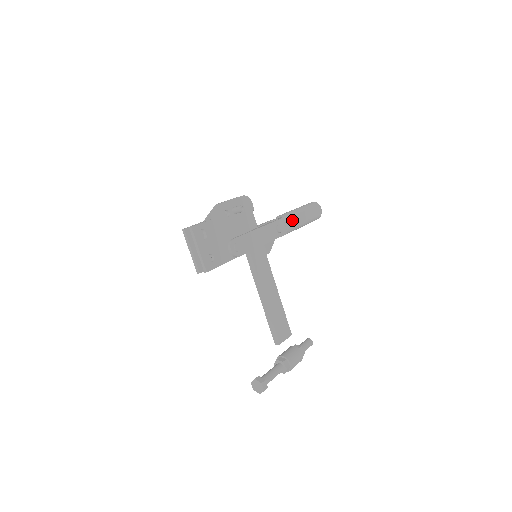
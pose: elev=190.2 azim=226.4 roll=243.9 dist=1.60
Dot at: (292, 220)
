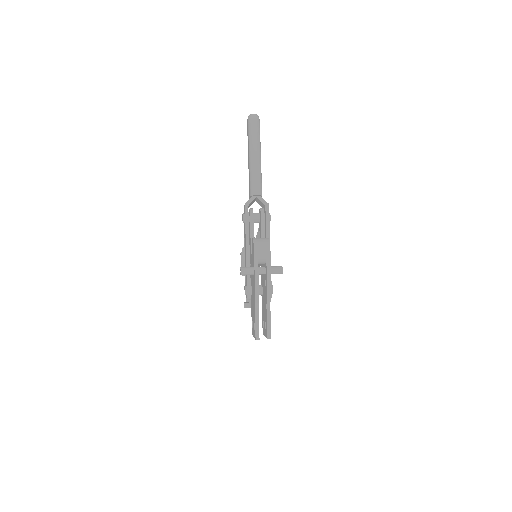
Dot at: occluded
